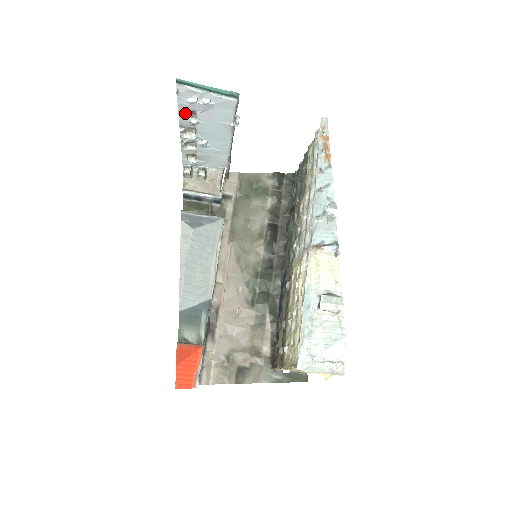
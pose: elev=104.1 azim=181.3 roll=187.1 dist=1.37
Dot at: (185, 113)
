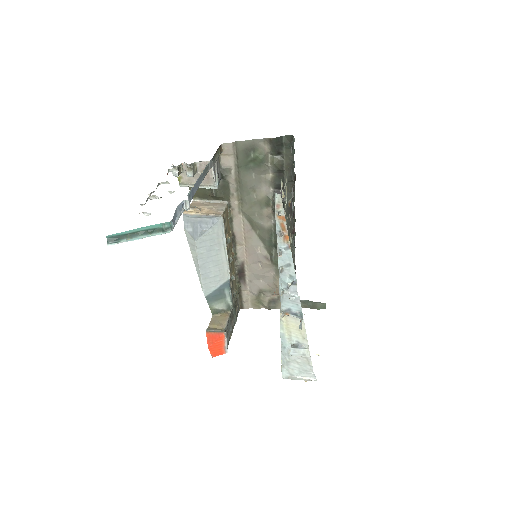
Dot at: occluded
